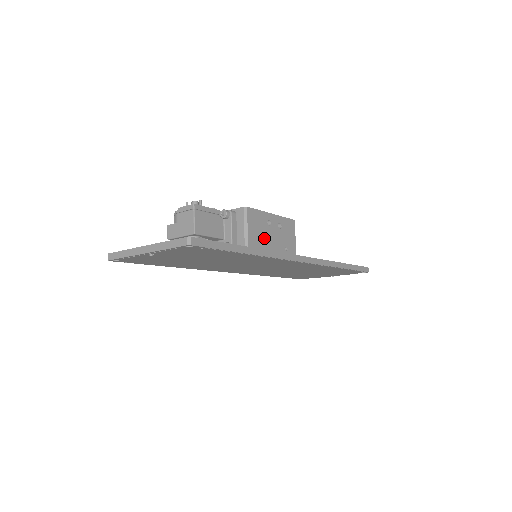
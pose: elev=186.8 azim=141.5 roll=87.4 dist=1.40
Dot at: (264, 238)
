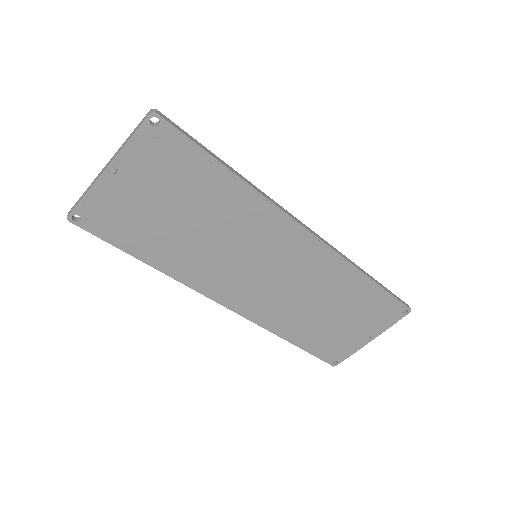
Dot at: occluded
